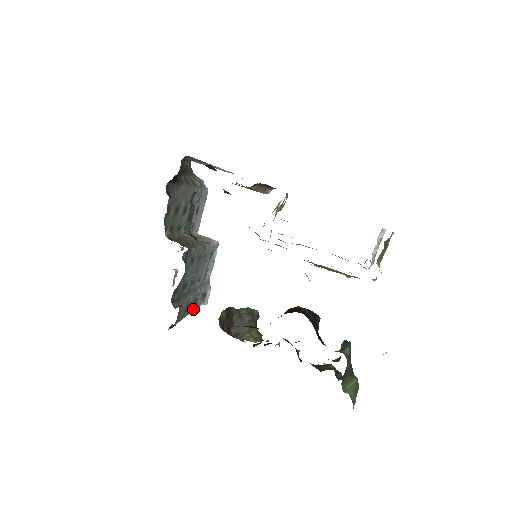
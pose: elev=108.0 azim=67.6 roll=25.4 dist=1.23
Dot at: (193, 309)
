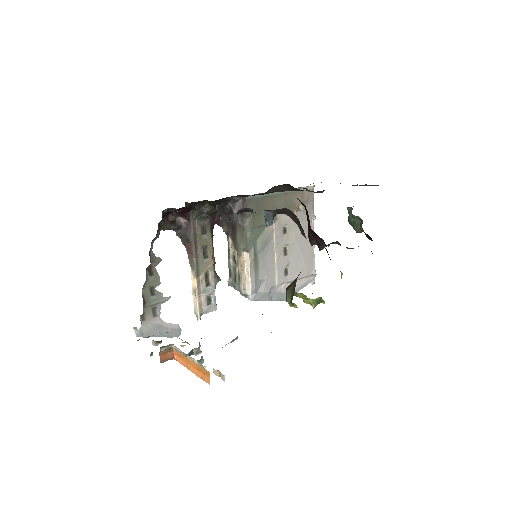
Dot at: occluded
